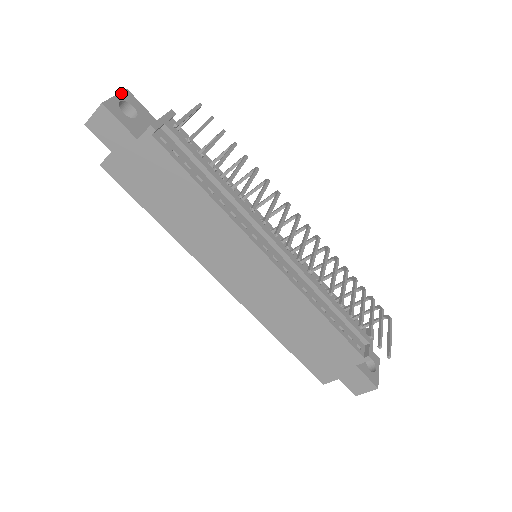
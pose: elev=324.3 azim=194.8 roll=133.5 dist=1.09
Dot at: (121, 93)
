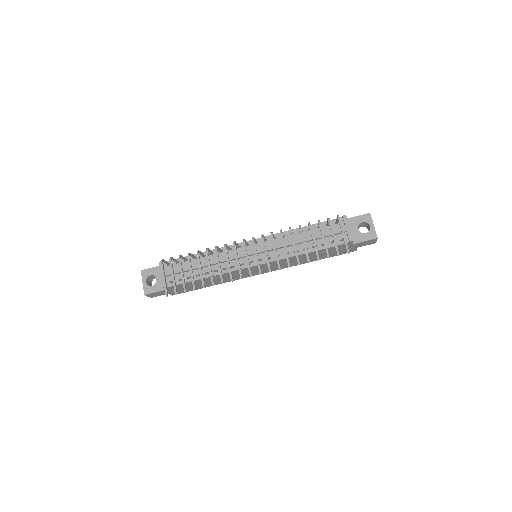
Dot at: (142, 277)
